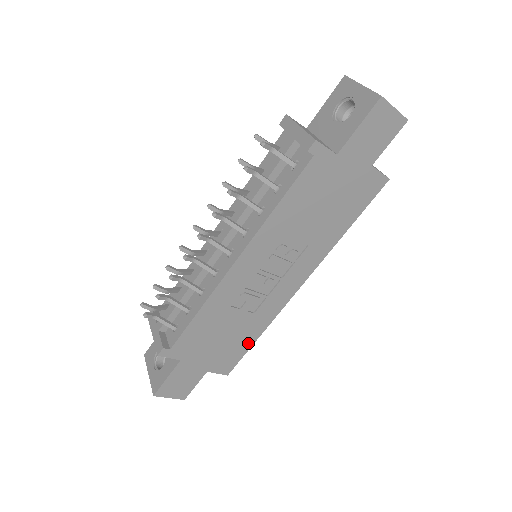
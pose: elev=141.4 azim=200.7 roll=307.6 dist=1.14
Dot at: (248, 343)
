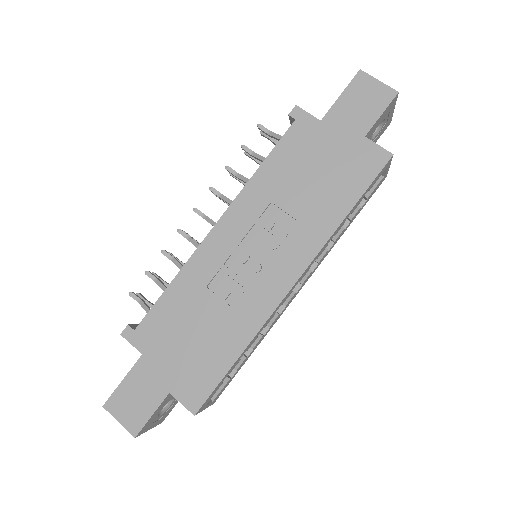
Dot at: (225, 361)
